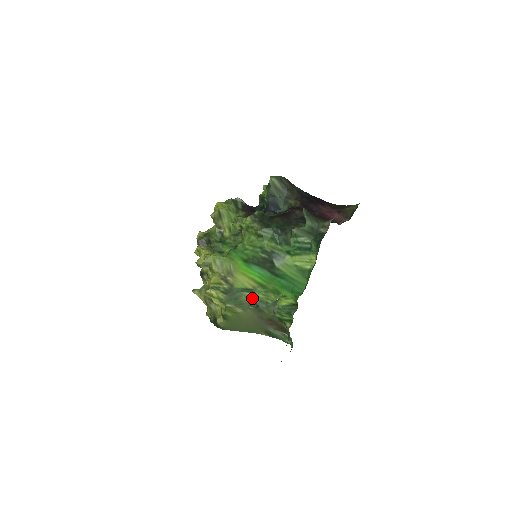
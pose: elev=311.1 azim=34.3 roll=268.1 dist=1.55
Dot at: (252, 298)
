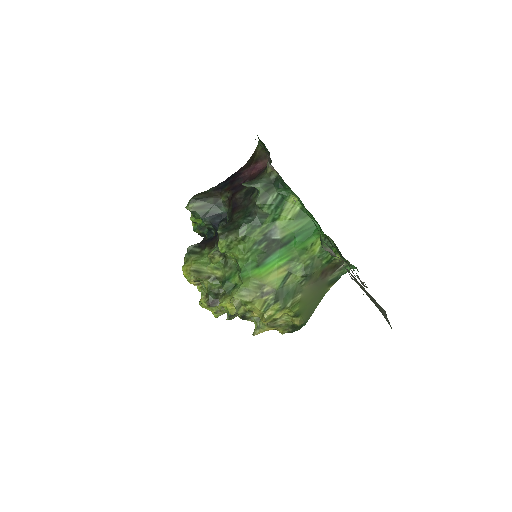
Dot at: (296, 277)
